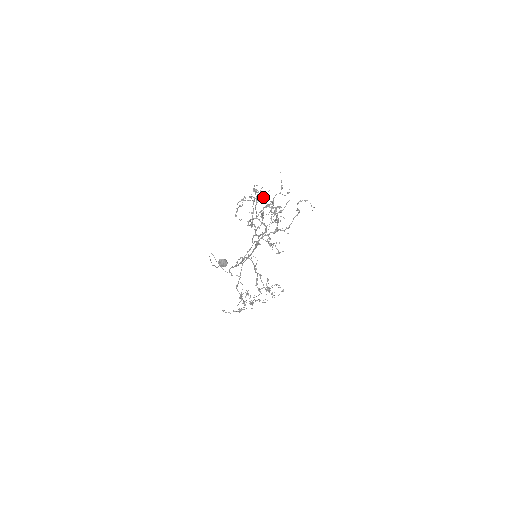
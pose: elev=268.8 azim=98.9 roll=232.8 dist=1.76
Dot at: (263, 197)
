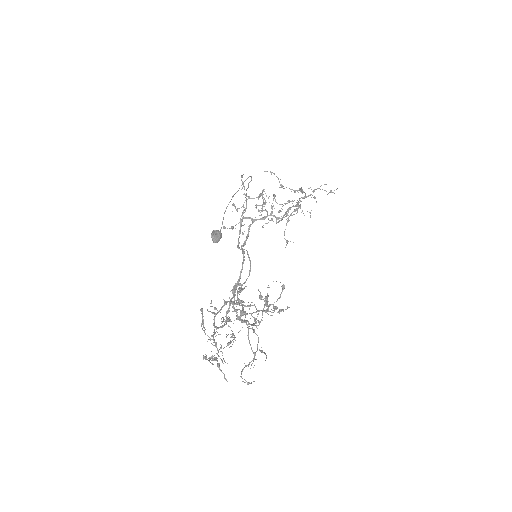
Dot at: occluded
